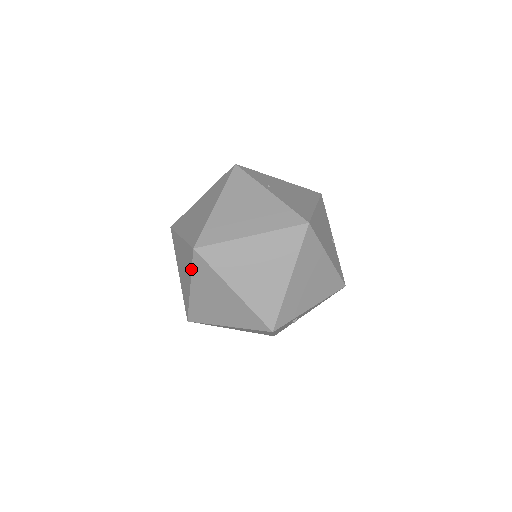
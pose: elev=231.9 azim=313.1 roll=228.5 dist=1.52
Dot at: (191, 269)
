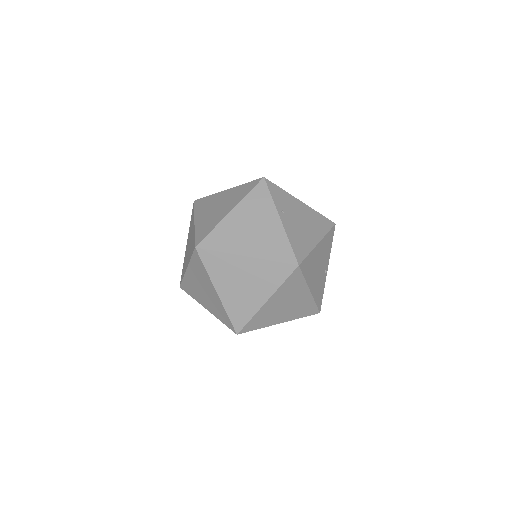
Dot at: (190, 258)
